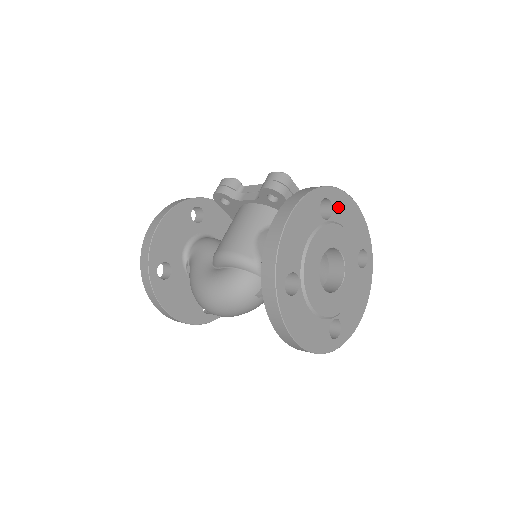
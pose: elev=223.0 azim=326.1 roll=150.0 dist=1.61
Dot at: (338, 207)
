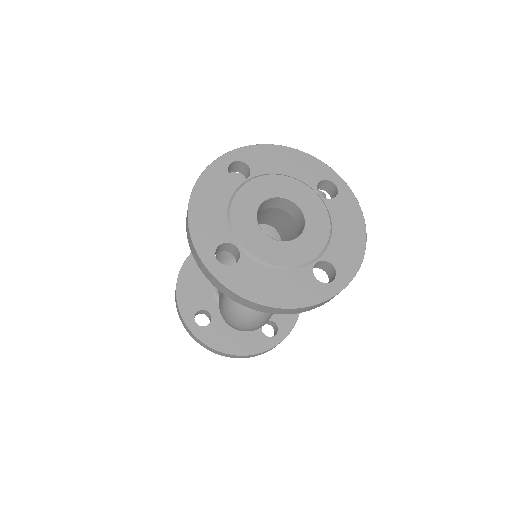
Dot at: (257, 161)
